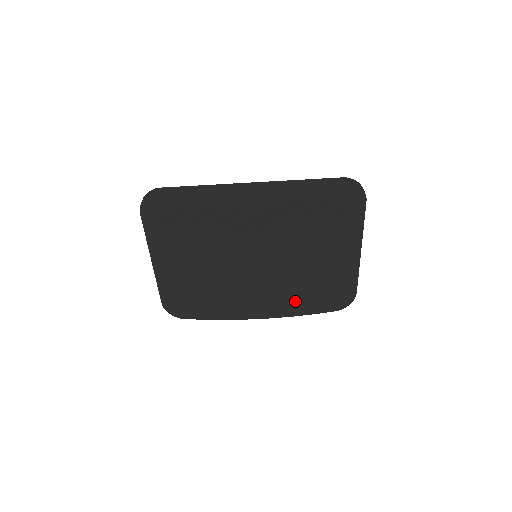
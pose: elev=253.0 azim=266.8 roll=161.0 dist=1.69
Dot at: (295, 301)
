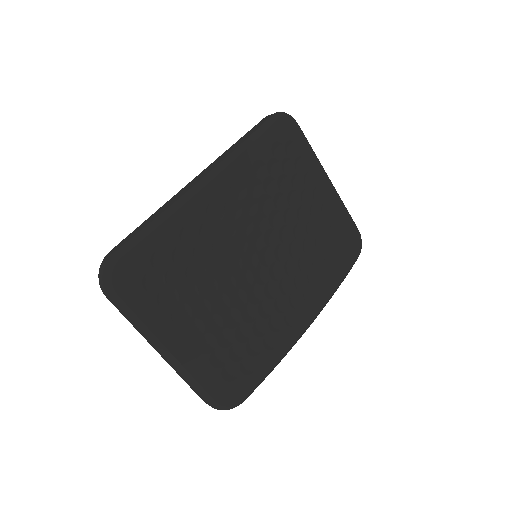
Dot at: (324, 273)
